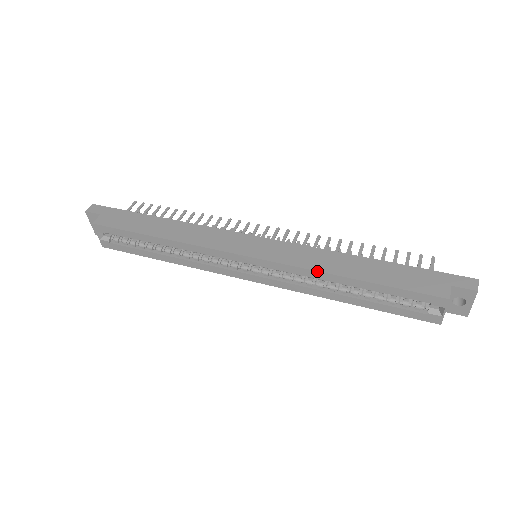
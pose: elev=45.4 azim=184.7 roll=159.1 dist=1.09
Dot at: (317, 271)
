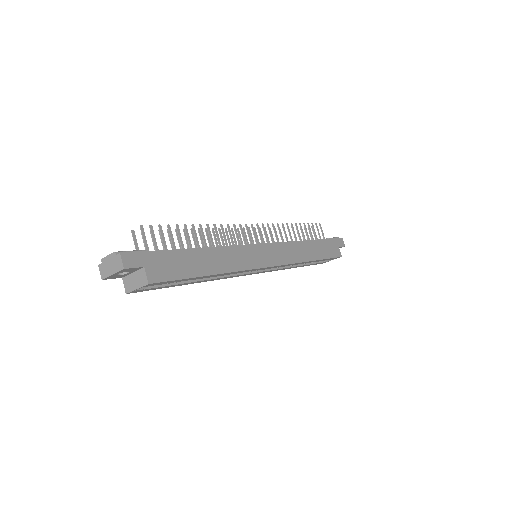
Dot at: (302, 262)
